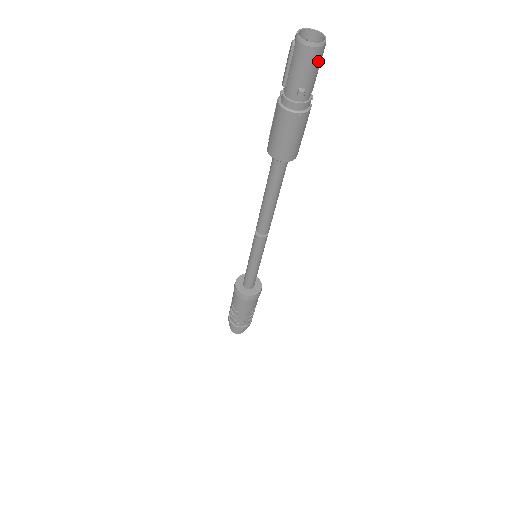
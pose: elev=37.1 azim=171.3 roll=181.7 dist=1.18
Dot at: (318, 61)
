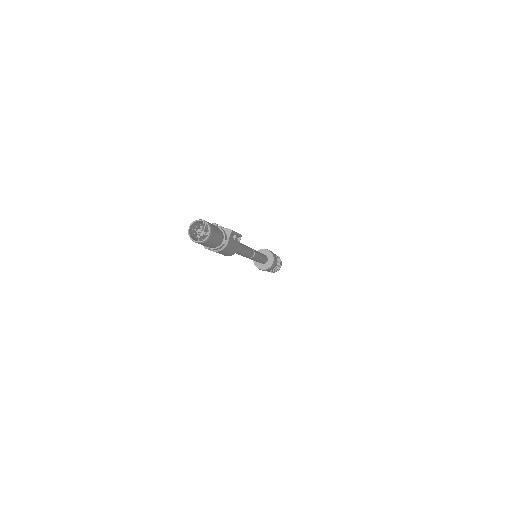
Dot at: (208, 243)
